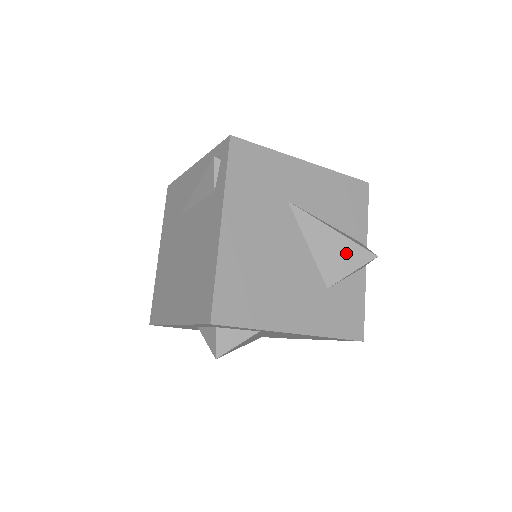
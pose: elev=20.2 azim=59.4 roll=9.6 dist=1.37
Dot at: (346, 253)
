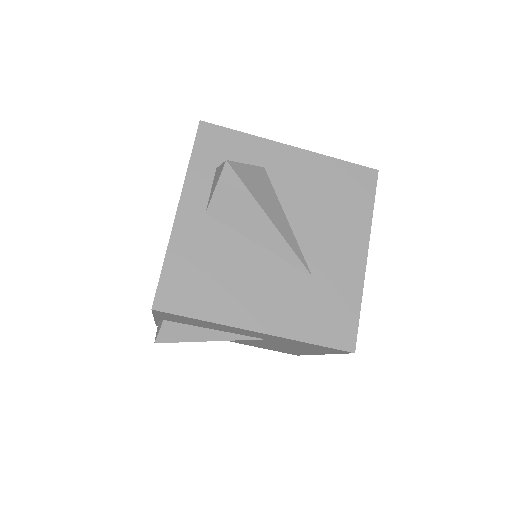
Dot at: occluded
